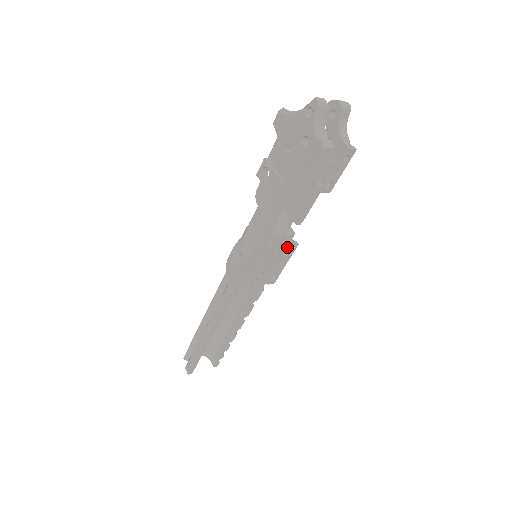
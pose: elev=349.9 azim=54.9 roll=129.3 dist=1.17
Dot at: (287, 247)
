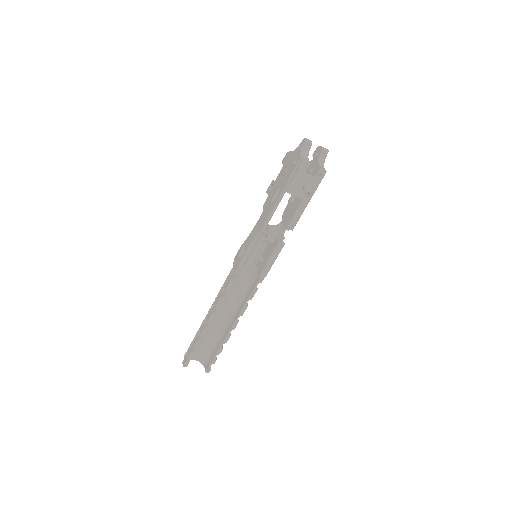
Dot at: (277, 244)
